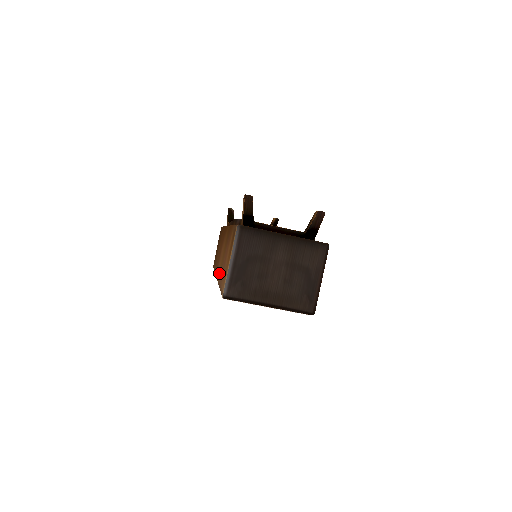
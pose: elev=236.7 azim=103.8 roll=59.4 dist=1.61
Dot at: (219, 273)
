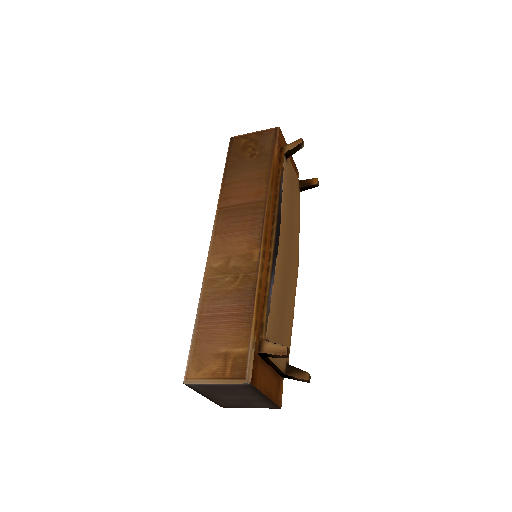
Dot at: (213, 277)
